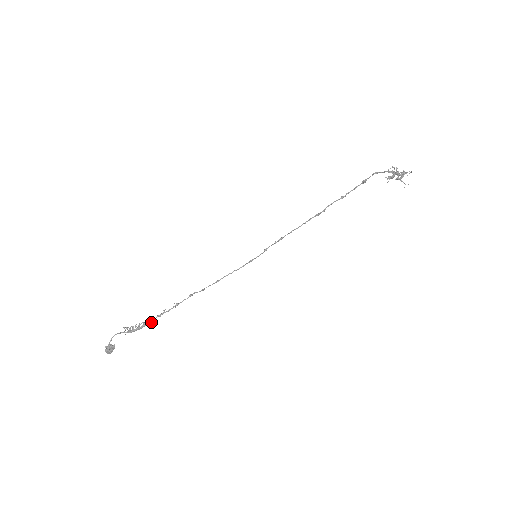
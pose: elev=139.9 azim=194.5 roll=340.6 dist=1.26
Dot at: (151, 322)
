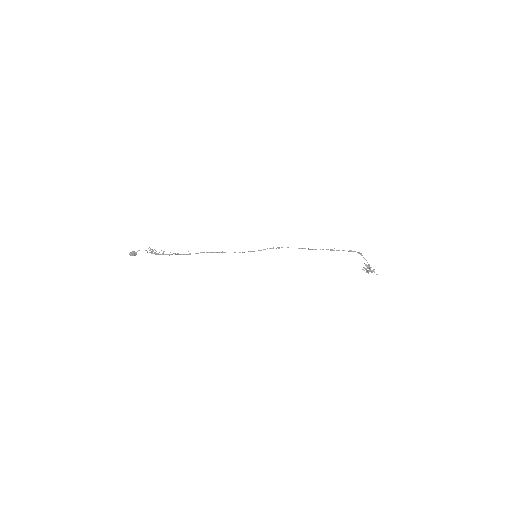
Dot at: occluded
